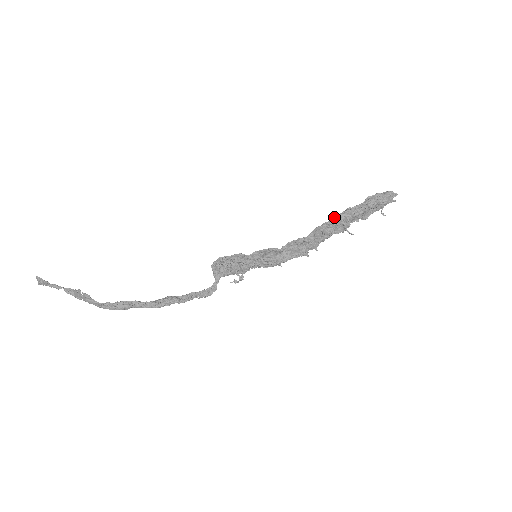
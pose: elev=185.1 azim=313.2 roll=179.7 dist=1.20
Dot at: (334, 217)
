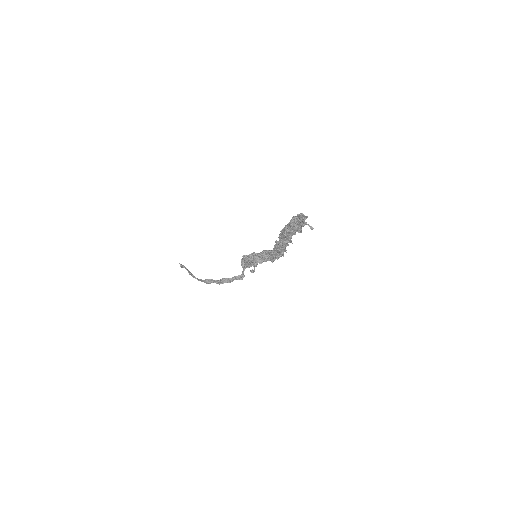
Dot at: occluded
